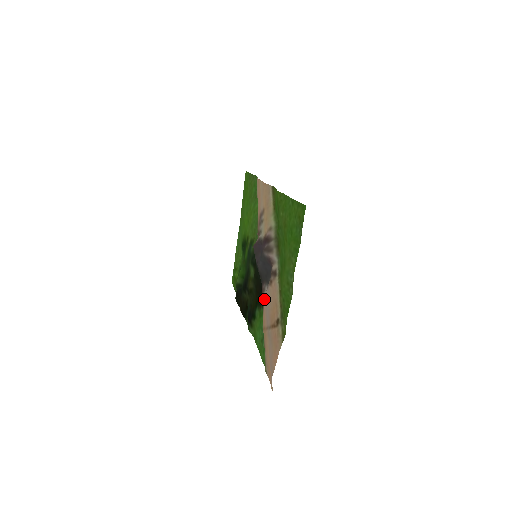
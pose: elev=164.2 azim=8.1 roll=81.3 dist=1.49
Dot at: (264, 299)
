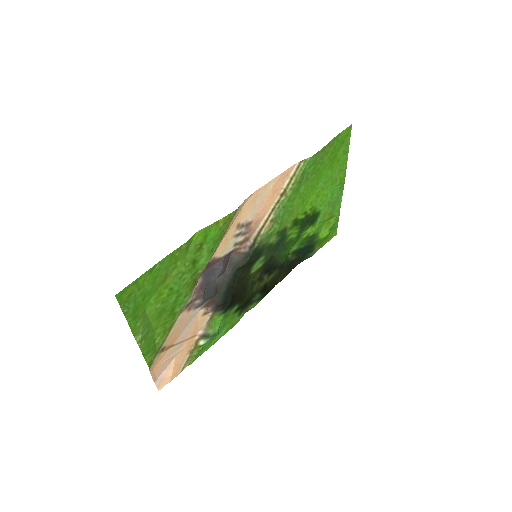
Dot at: (200, 314)
